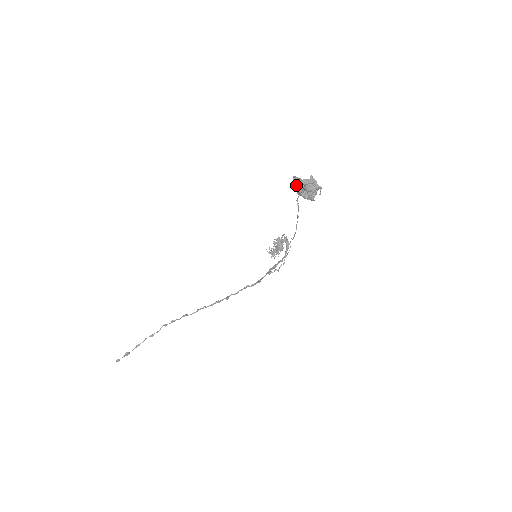
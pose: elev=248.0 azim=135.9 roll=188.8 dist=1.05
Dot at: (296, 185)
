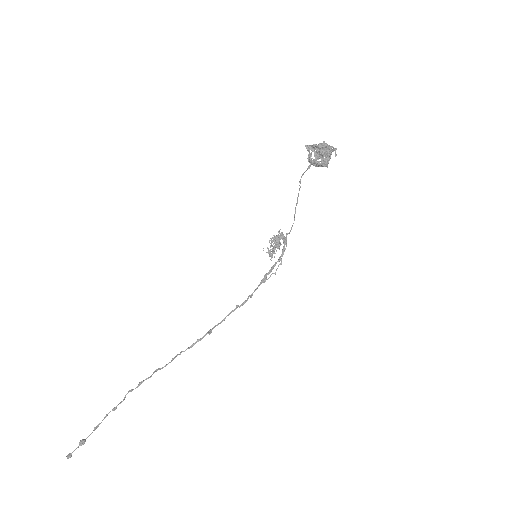
Dot at: (308, 155)
